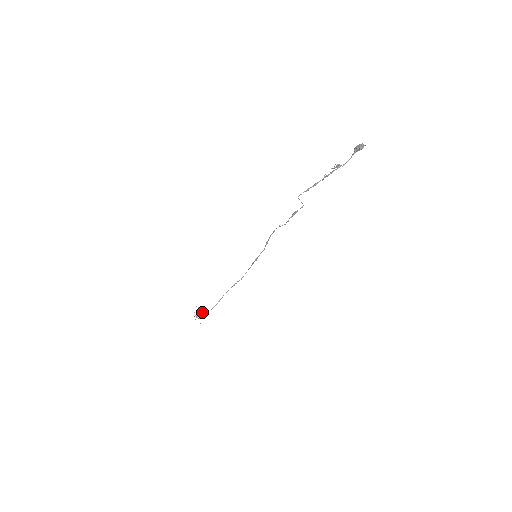
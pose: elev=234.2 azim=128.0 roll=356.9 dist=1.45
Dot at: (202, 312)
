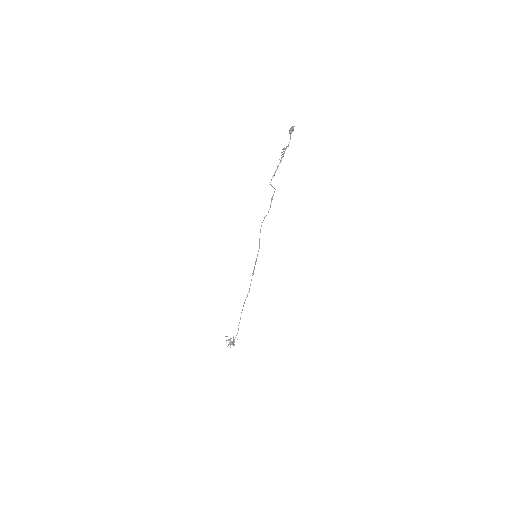
Dot at: (233, 337)
